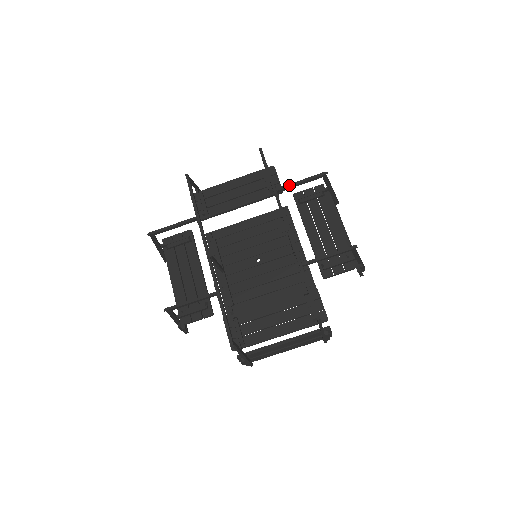
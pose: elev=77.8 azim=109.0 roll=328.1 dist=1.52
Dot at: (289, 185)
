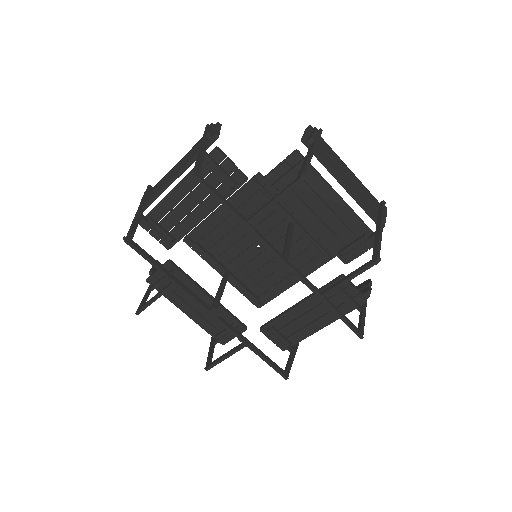
Dot at: (260, 213)
